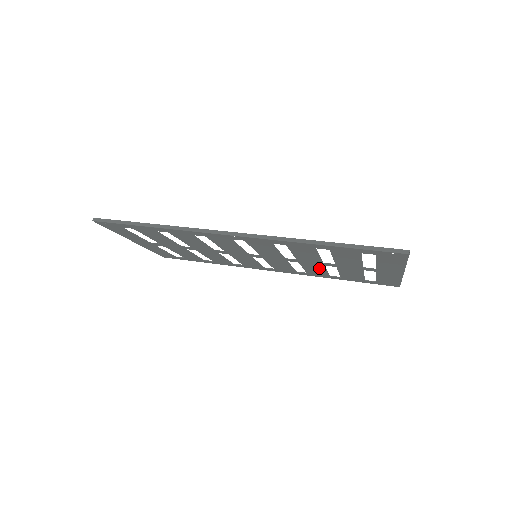
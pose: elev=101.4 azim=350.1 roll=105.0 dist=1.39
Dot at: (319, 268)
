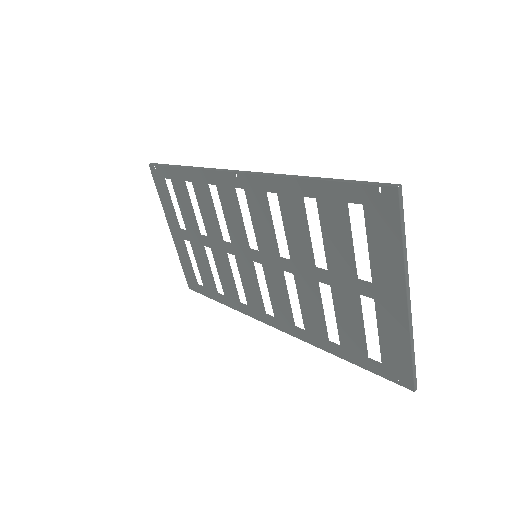
Dot at: (314, 298)
